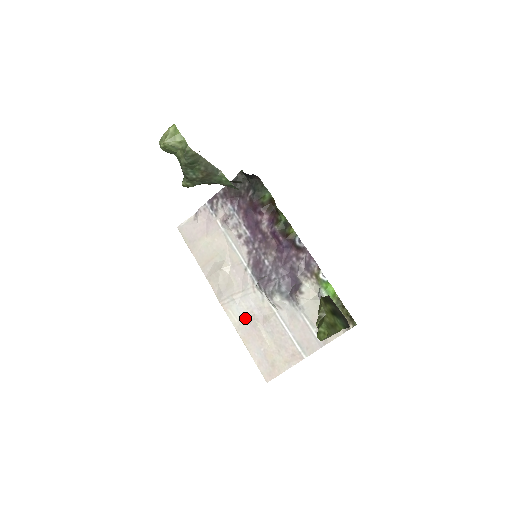
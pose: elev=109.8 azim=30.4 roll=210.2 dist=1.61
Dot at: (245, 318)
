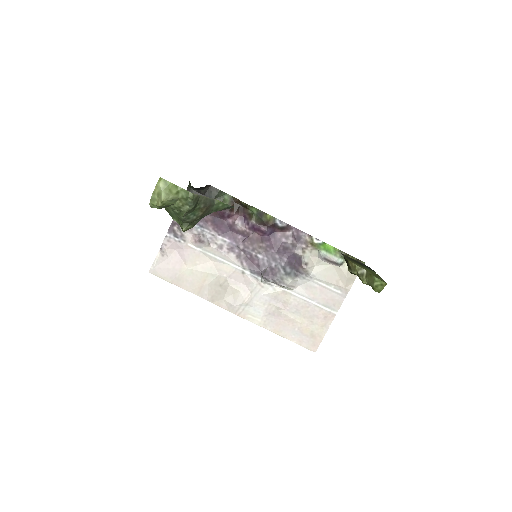
Dot at: (267, 313)
